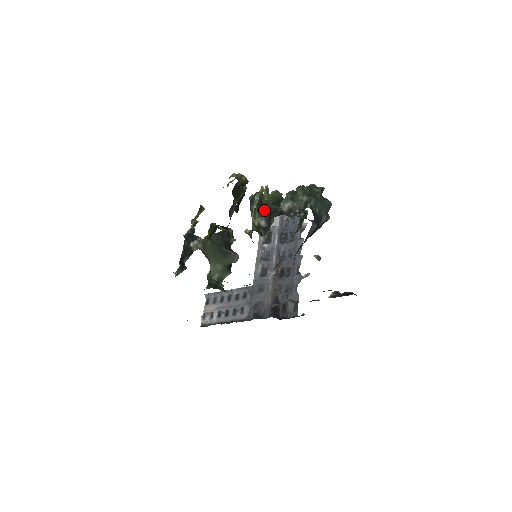
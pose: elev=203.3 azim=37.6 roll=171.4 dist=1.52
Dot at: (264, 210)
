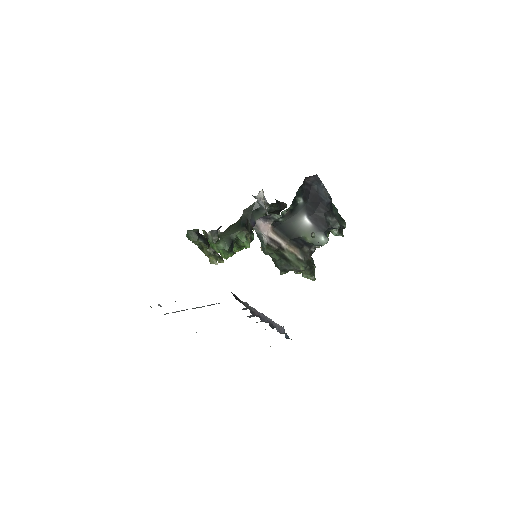
Dot at: occluded
